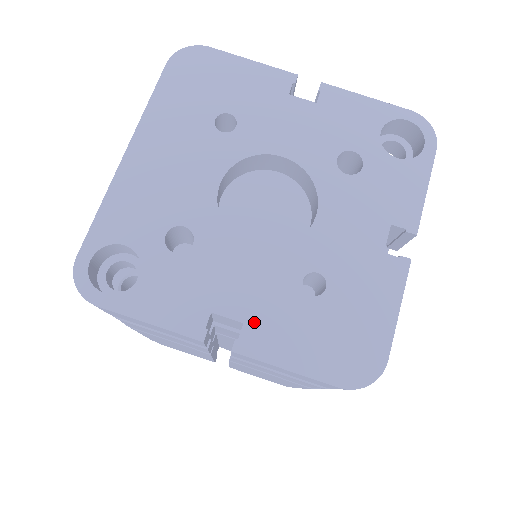
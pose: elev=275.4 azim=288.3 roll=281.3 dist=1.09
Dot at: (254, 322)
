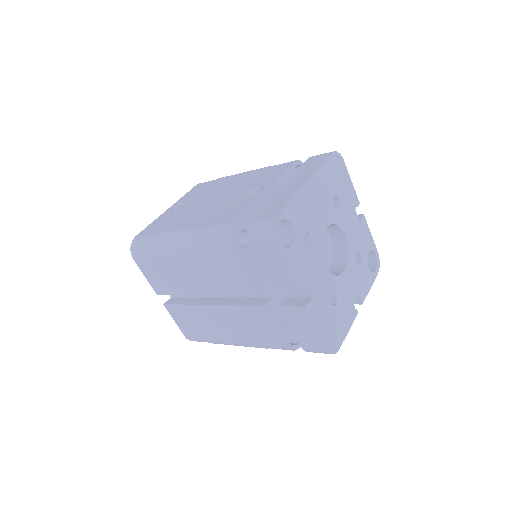
Dot at: (315, 300)
